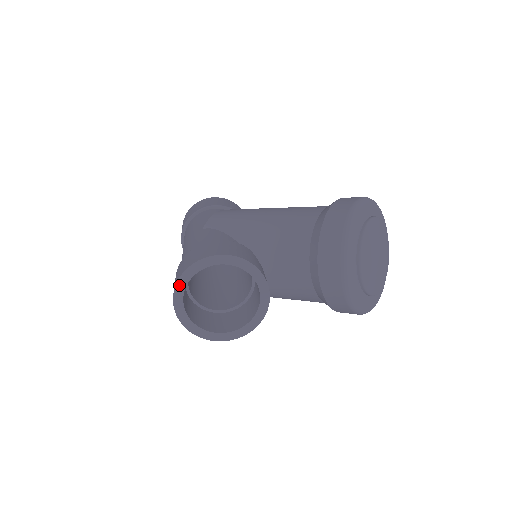
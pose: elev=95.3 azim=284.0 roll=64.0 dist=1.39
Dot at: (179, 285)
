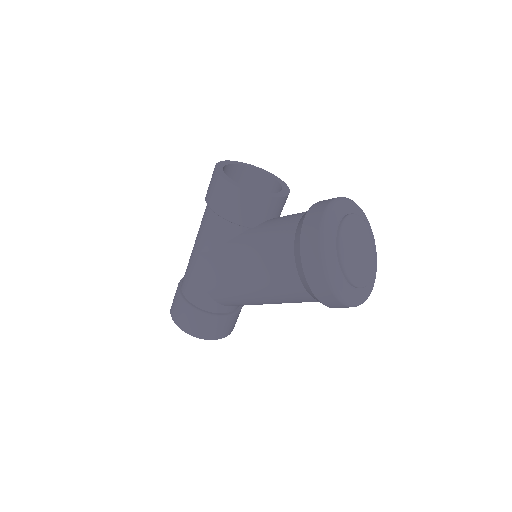
Dot at: (247, 164)
